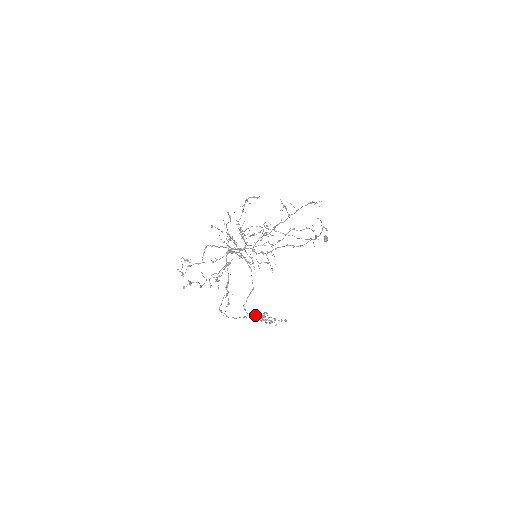
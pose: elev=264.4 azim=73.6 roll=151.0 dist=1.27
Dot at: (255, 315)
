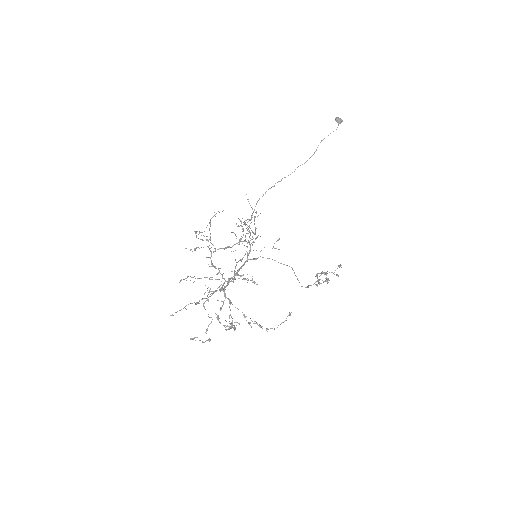
Dot at: occluded
